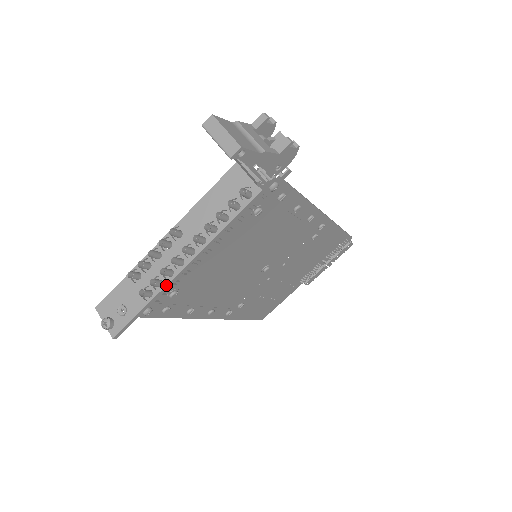
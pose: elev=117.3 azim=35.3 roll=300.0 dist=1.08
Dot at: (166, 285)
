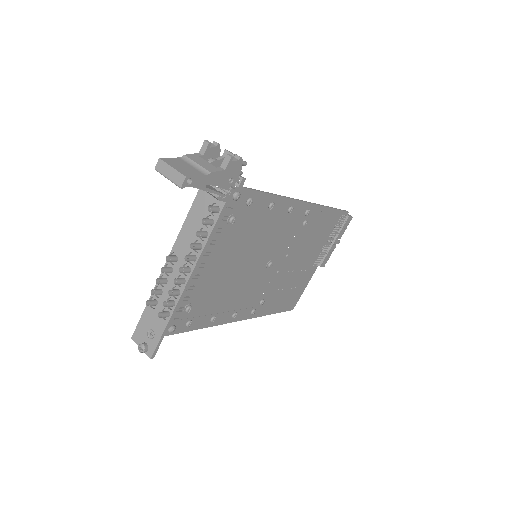
Dot at: (177, 303)
